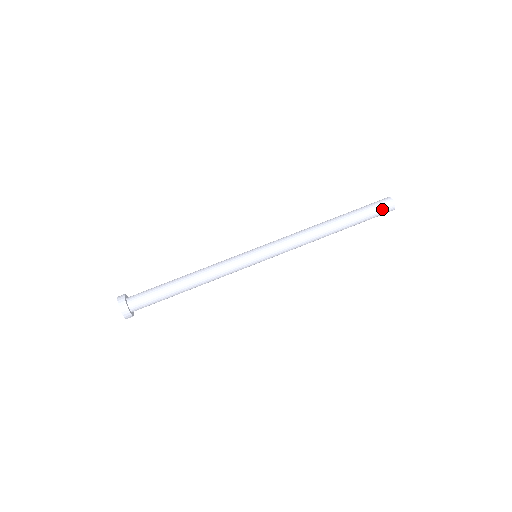
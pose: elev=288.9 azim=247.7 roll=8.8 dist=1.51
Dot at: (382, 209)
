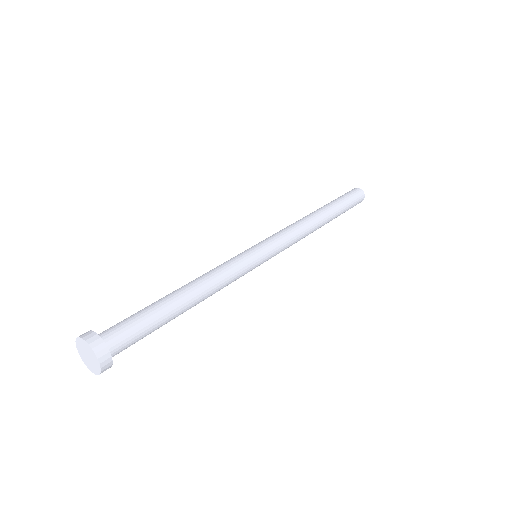
Dot at: (354, 195)
